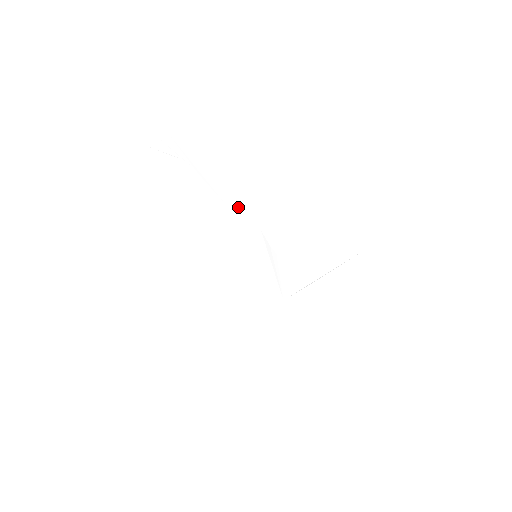
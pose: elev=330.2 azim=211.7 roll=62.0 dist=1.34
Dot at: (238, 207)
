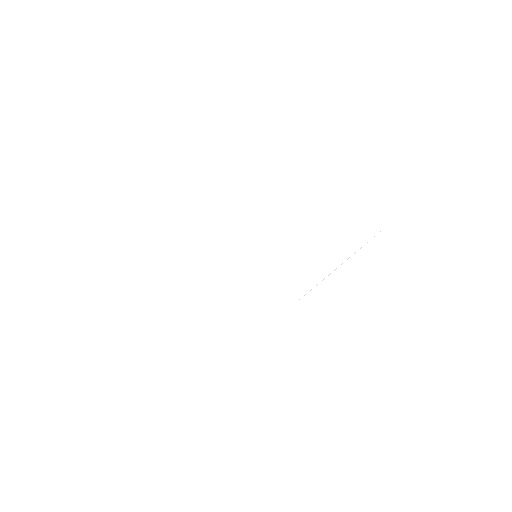
Dot at: (240, 198)
